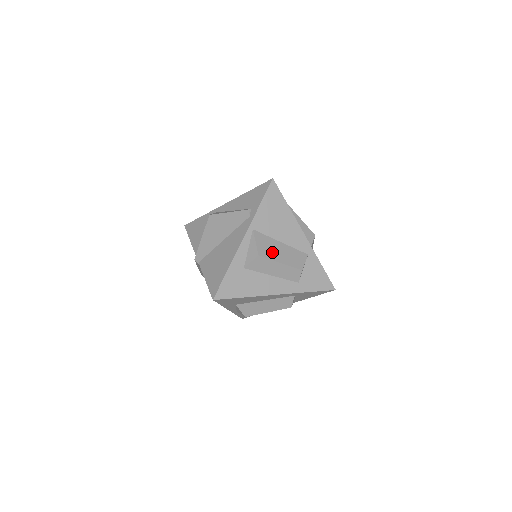
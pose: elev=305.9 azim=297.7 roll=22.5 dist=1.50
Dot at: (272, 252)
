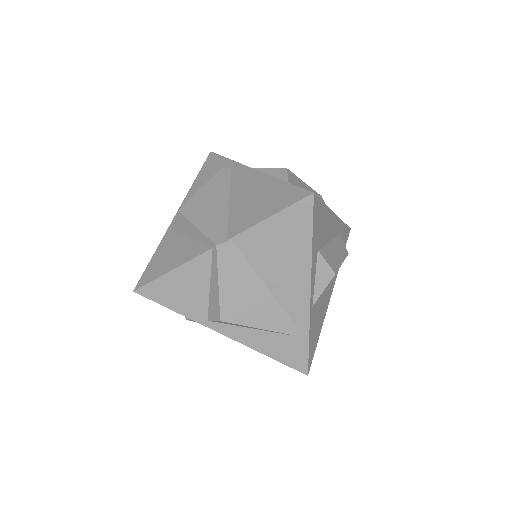
Dot at: occluded
